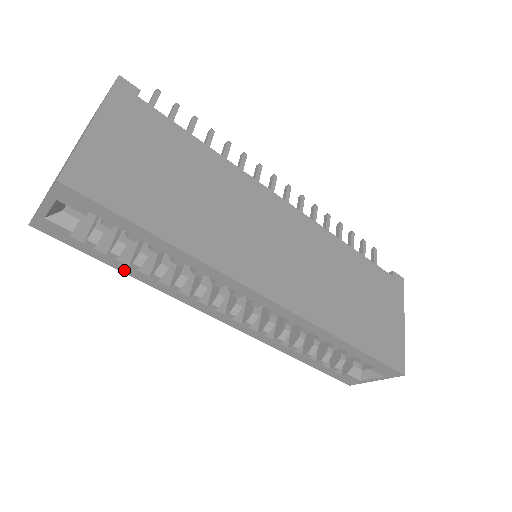
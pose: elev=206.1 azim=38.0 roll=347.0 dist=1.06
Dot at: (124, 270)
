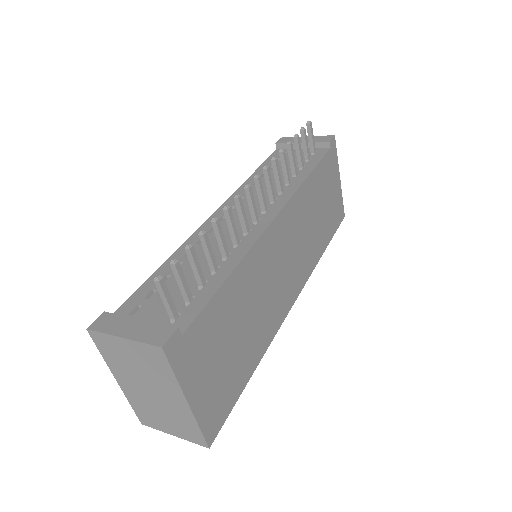
Dot at: occluded
